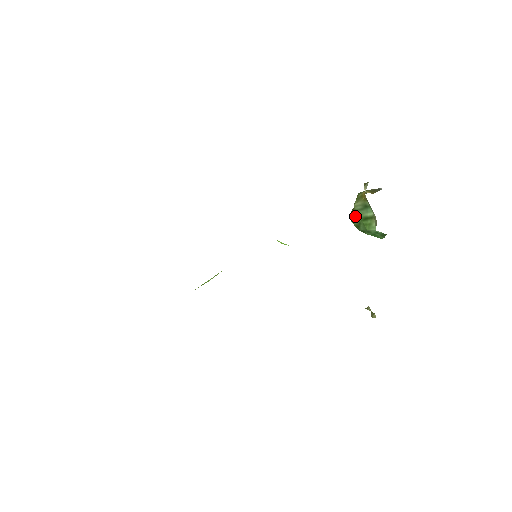
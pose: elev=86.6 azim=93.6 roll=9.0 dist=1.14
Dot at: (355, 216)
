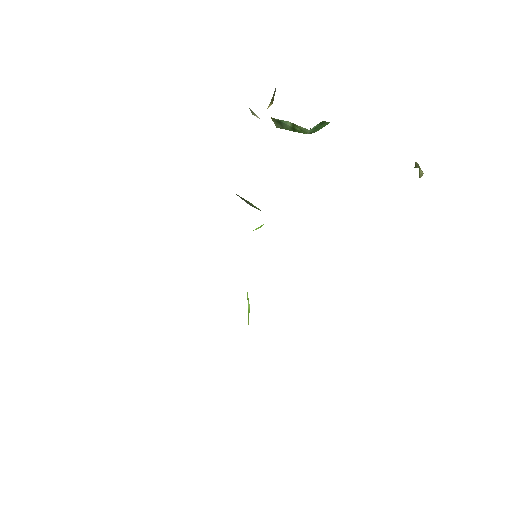
Dot at: occluded
